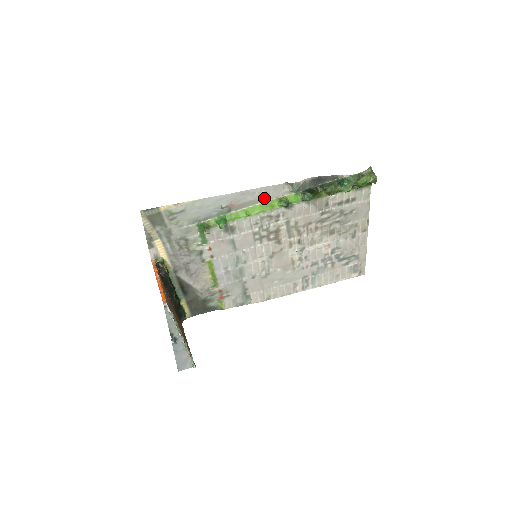
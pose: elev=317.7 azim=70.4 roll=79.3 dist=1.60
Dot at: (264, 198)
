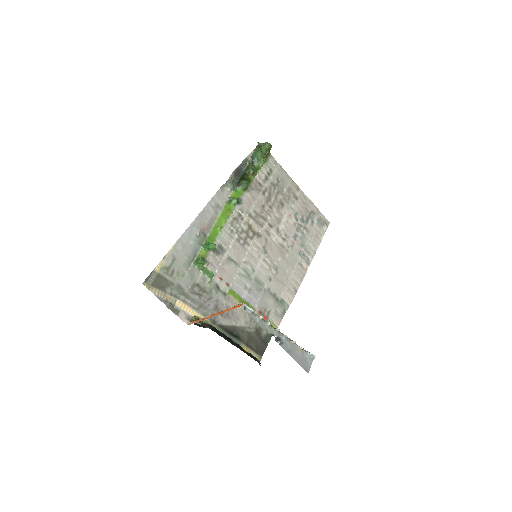
Dot at: (218, 209)
